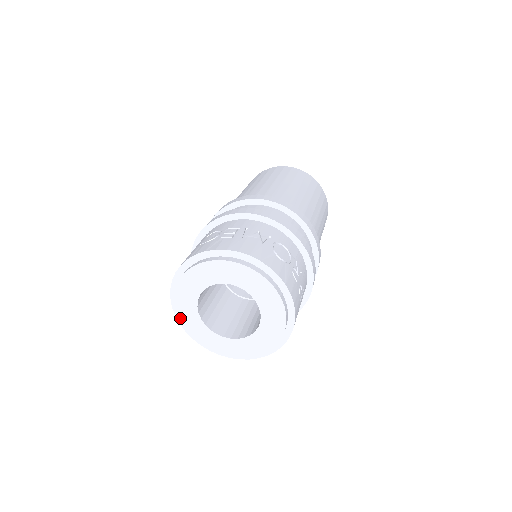
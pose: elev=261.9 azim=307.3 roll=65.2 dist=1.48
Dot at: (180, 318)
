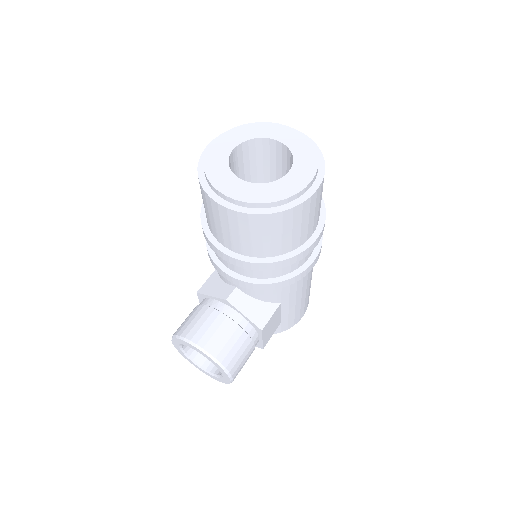
Dot at: (208, 175)
